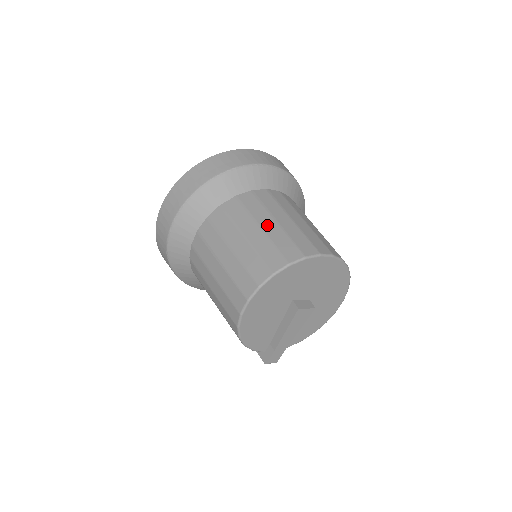
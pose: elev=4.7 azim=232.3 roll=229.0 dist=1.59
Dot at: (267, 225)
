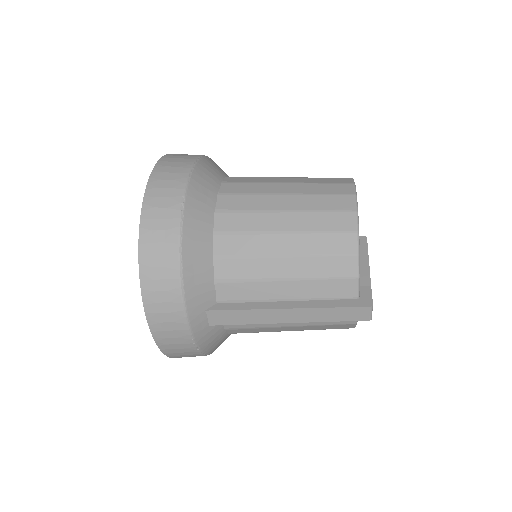
Dot at: occluded
